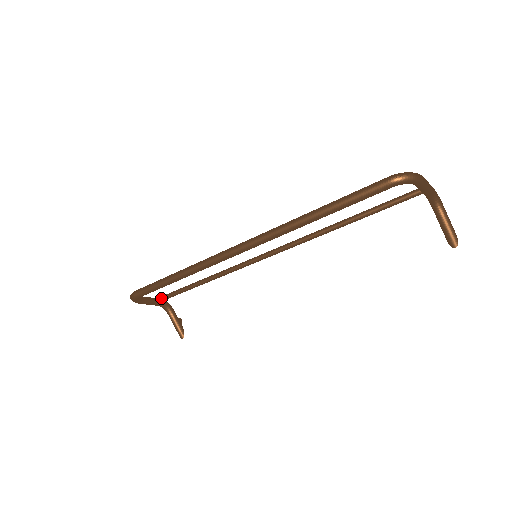
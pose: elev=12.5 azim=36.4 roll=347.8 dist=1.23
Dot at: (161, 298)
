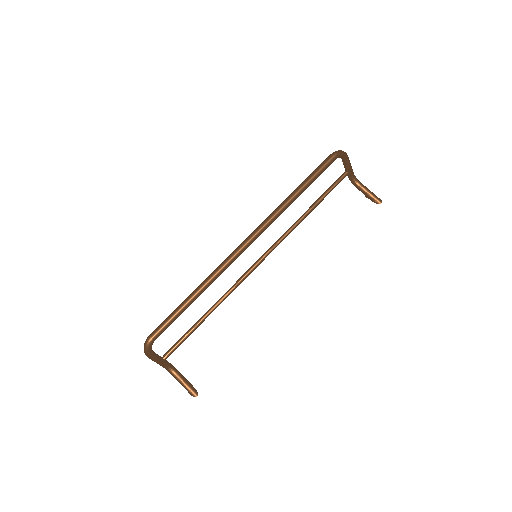
Dot at: (169, 351)
